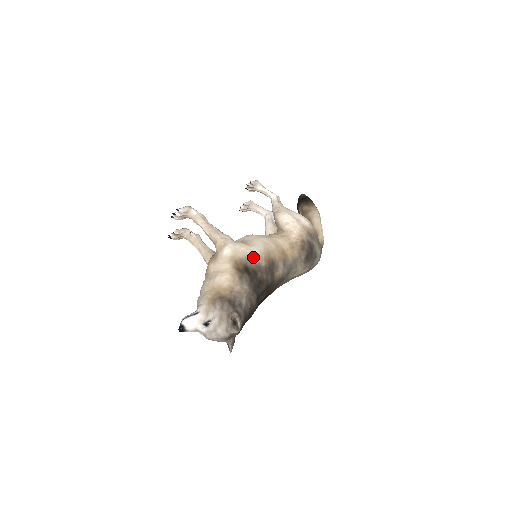
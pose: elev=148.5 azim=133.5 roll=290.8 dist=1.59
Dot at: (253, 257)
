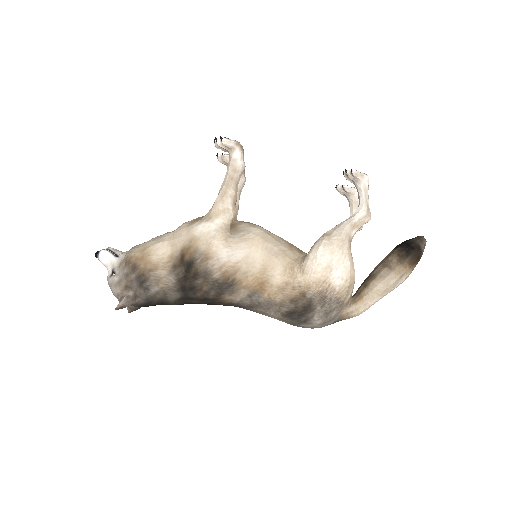
Dot at: (211, 259)
